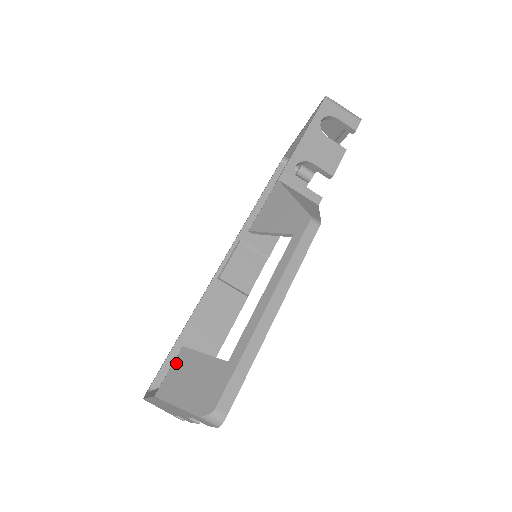
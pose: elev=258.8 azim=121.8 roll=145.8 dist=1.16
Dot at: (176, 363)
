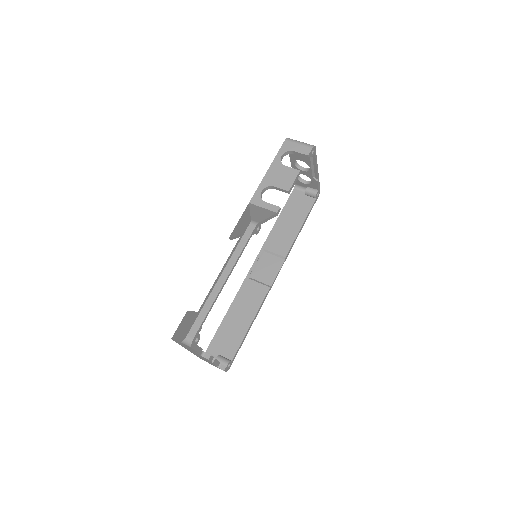
Dot at: (182, 320)
